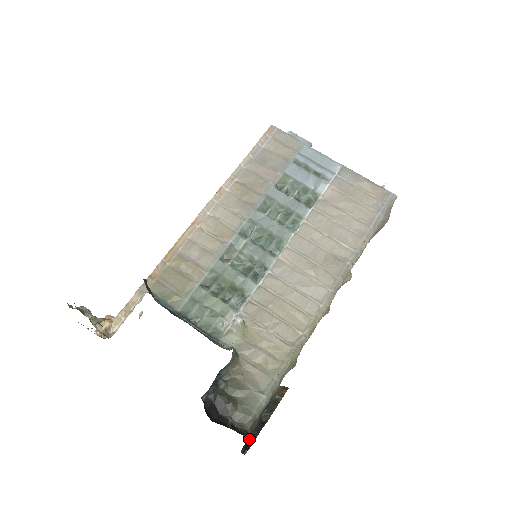
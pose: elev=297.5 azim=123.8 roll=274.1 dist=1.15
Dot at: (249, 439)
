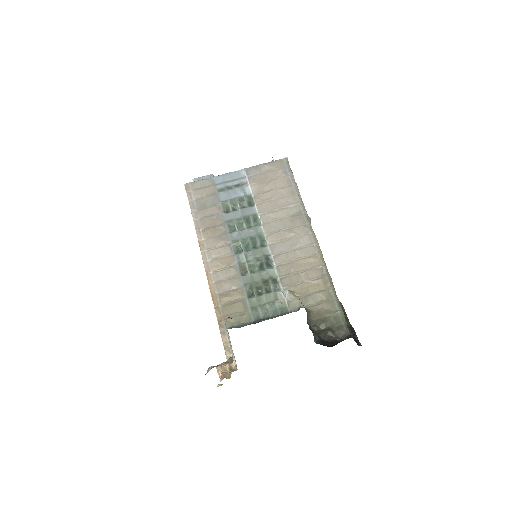
Dot at: (354, 339)
